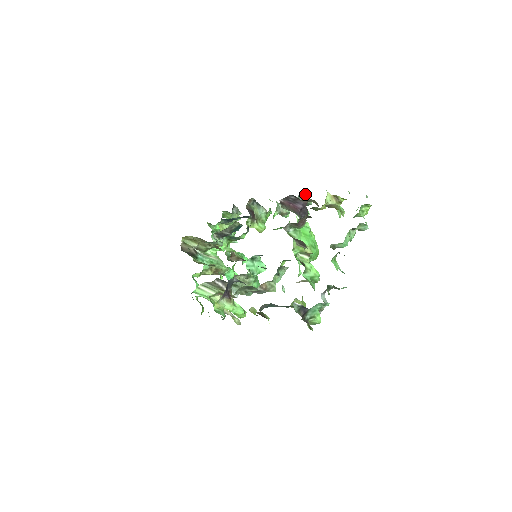
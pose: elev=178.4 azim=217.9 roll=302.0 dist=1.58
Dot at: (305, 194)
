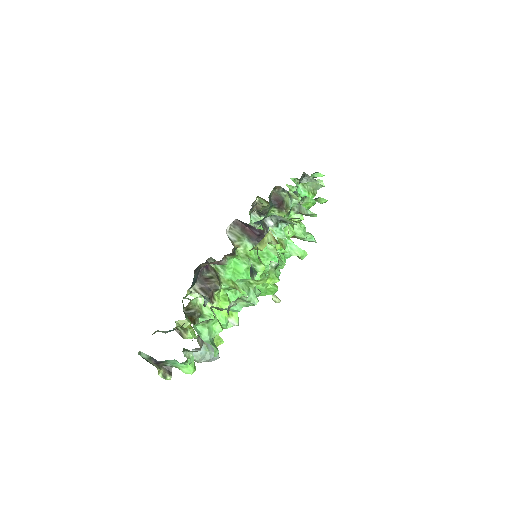
Dot at: (277, 215)
